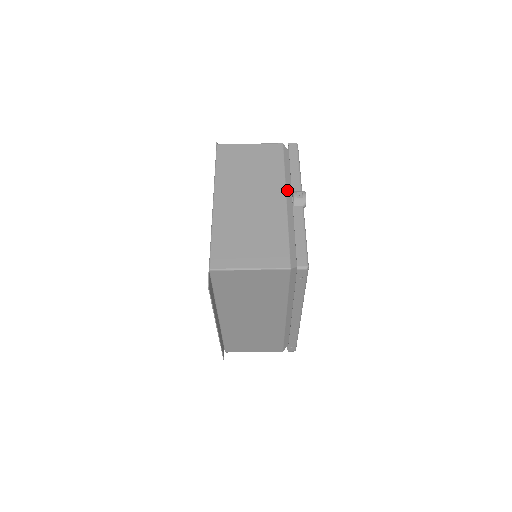
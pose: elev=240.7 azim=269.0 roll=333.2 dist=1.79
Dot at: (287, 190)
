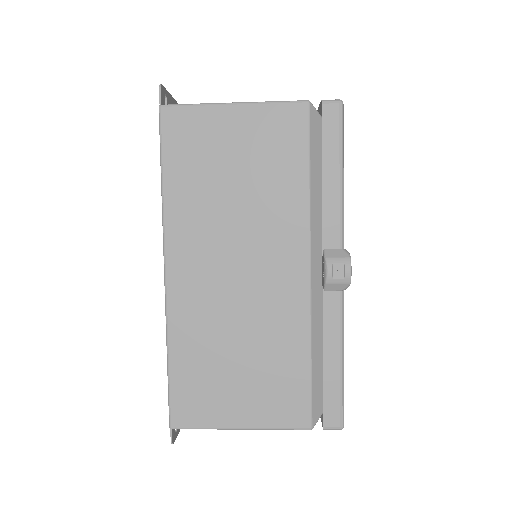
Dot at: (313, 242)
